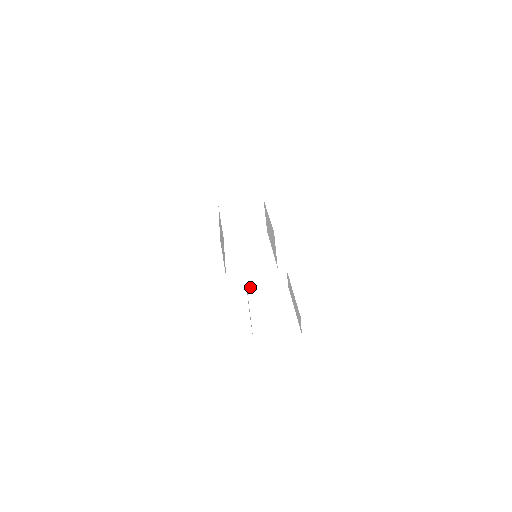
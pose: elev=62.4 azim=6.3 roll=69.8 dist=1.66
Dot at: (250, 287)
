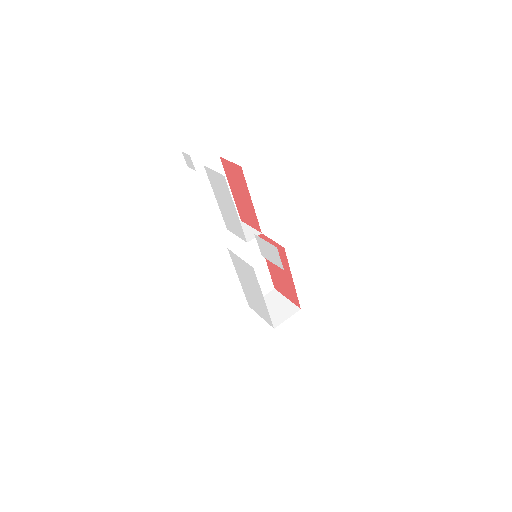
Dot at: occluded
